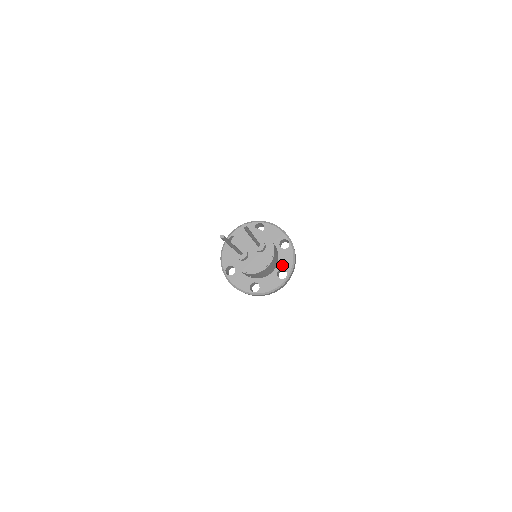
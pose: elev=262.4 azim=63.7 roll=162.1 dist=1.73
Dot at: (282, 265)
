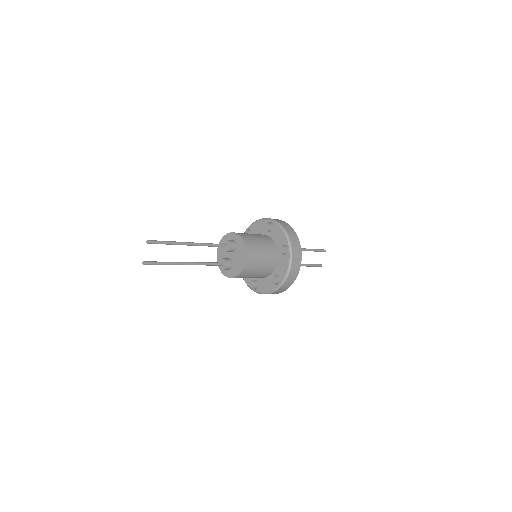
Dot at: (279, 243)
